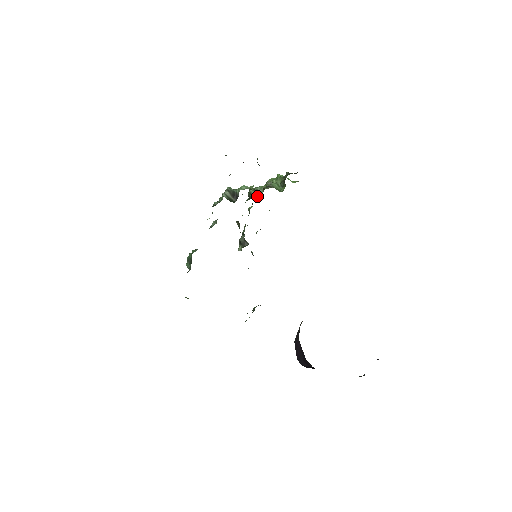
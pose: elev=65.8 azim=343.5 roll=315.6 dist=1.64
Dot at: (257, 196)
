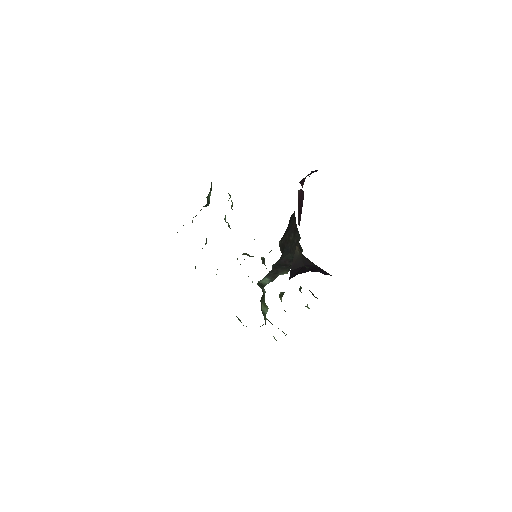
Dot at: occluded
